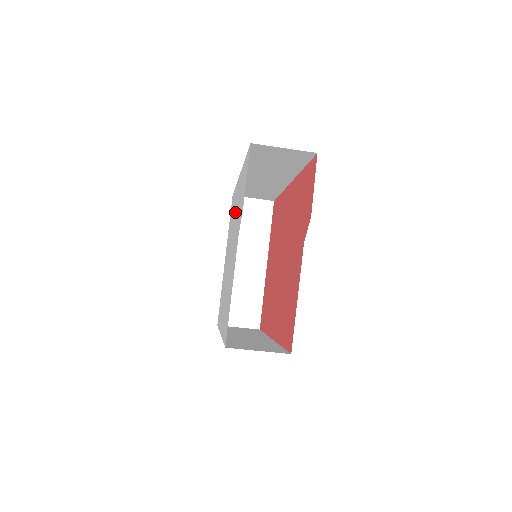
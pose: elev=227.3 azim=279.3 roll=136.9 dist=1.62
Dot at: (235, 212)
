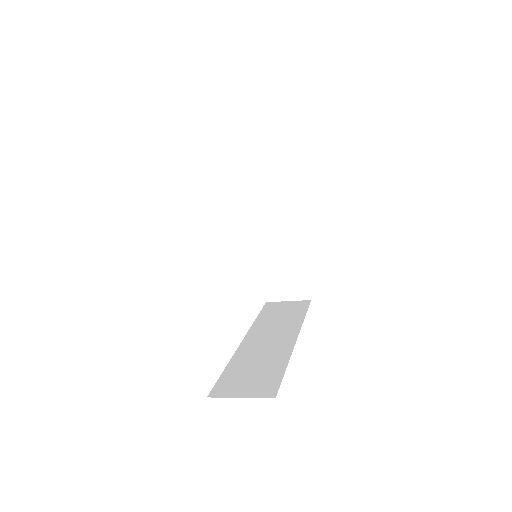
Dot at: occluded
